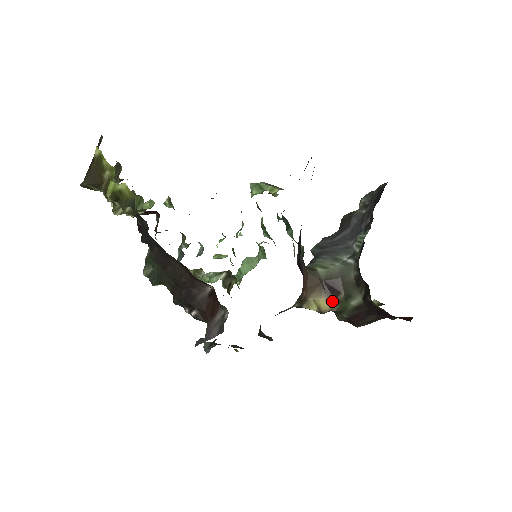
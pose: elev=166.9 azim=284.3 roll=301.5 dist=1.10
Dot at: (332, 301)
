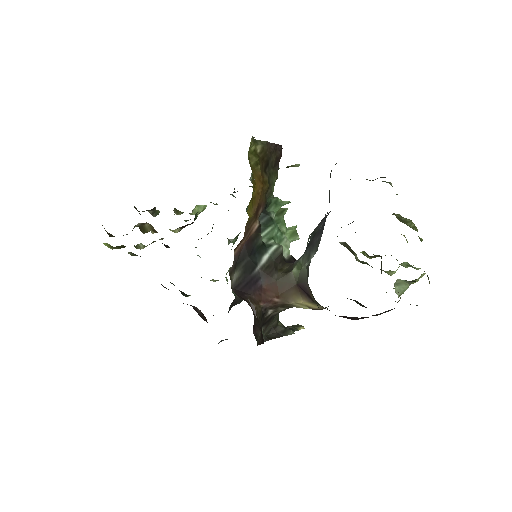
Dot at: (313, 302)
